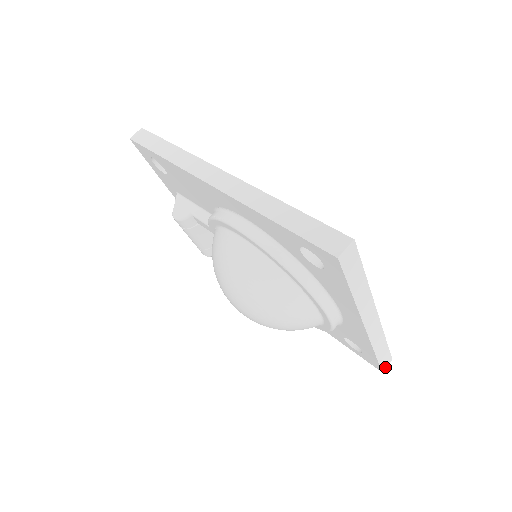
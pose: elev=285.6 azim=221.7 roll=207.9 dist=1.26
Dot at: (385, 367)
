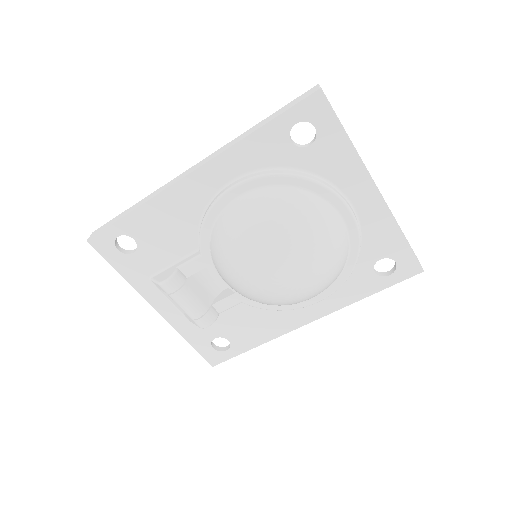
Dot at: (421, 267)
